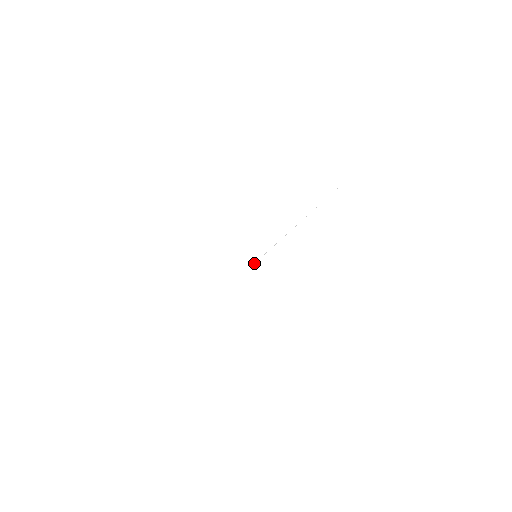
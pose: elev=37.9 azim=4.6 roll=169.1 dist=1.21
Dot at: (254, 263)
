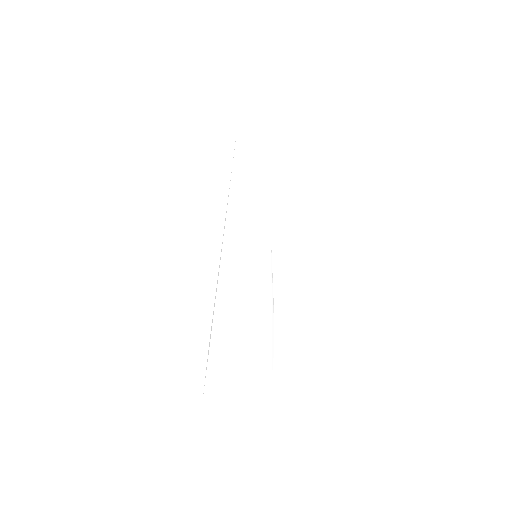
Dot at: occluded
